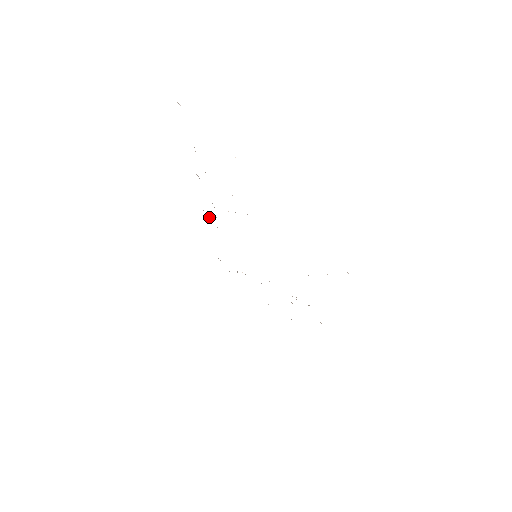
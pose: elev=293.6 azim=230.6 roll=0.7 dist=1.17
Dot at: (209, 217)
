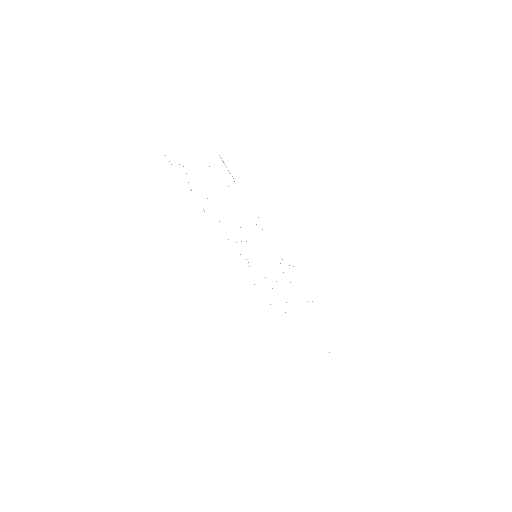
Dot at: occluded
